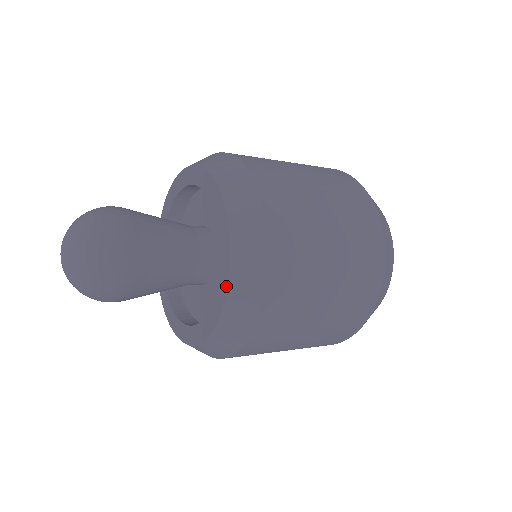
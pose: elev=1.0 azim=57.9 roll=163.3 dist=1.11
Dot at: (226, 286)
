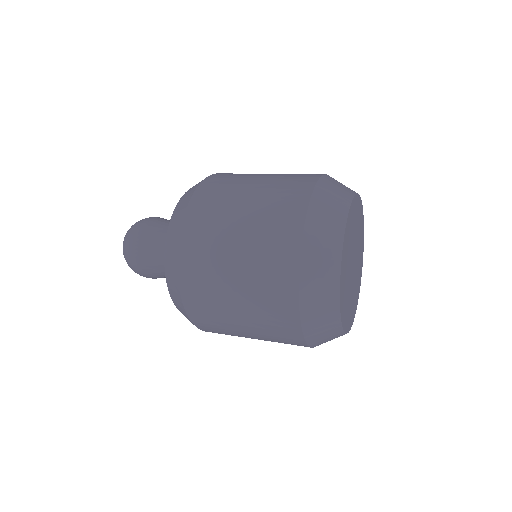
Dot at: occluded
